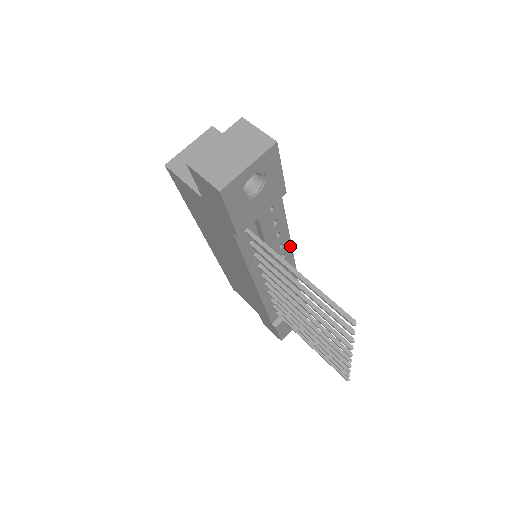
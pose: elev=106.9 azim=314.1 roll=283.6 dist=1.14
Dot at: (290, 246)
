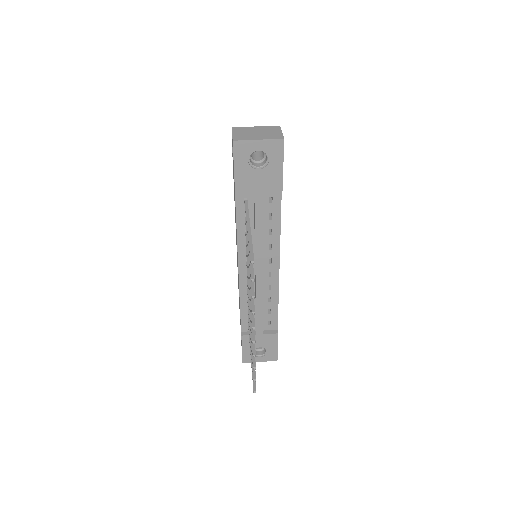
Dot at: (278, 256)
